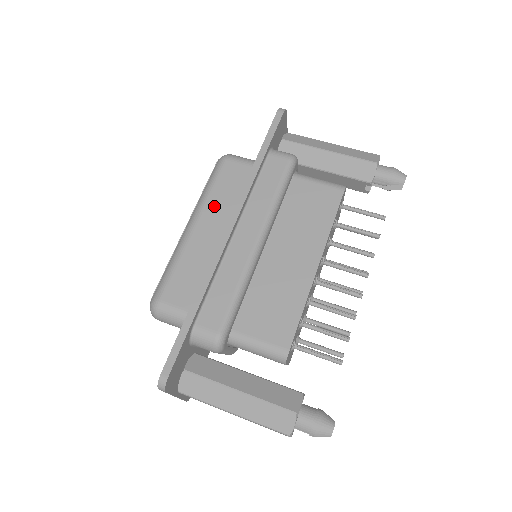
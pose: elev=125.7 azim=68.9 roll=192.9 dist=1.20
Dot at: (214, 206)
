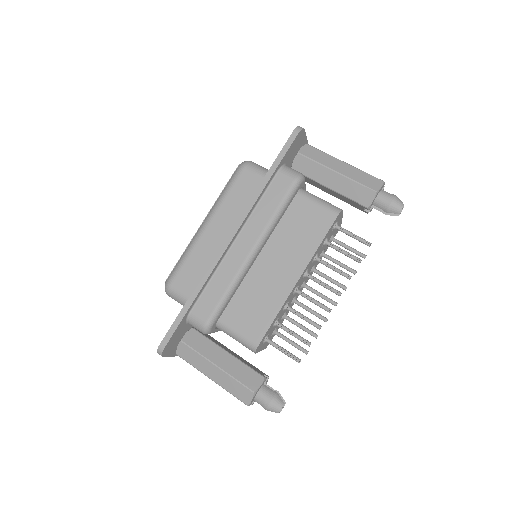
Dot at: (226, 211)
